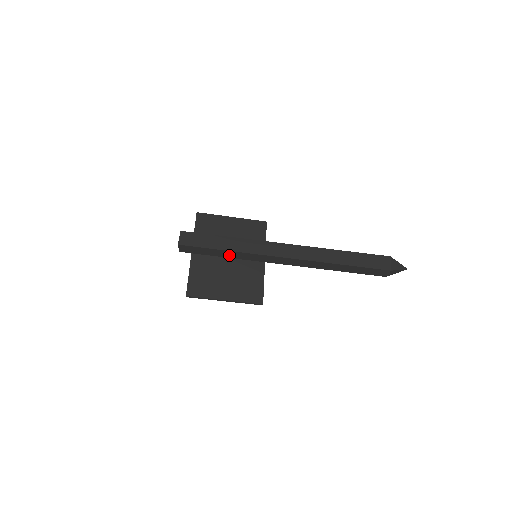
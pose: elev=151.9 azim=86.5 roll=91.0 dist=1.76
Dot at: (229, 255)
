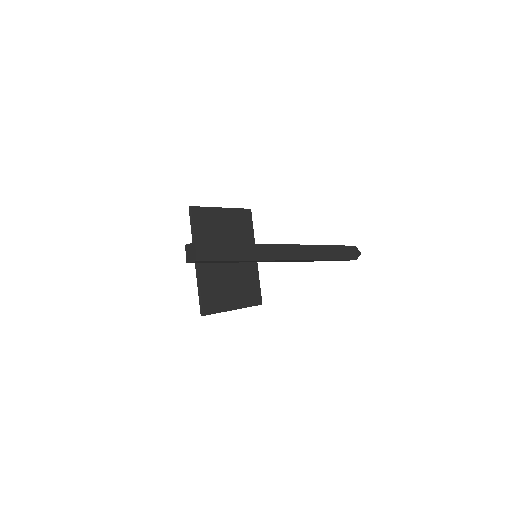
Dot at: (238, 261)
